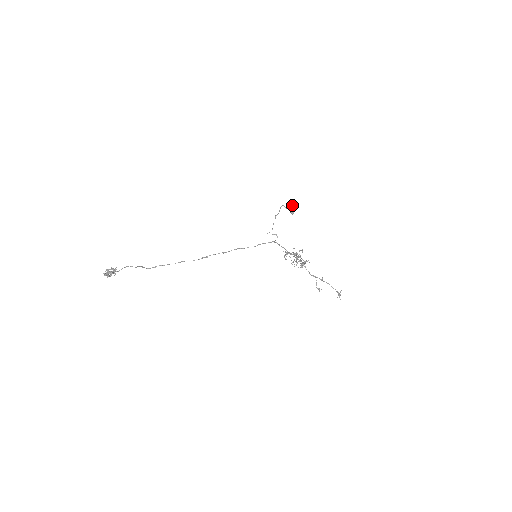
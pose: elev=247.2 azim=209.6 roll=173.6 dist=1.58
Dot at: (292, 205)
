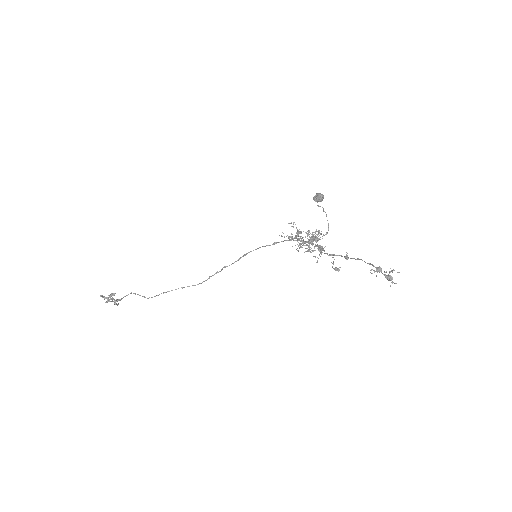
Dot at: (318, 193)
